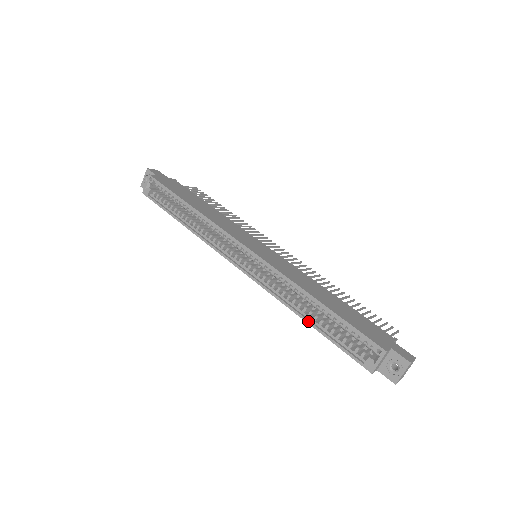
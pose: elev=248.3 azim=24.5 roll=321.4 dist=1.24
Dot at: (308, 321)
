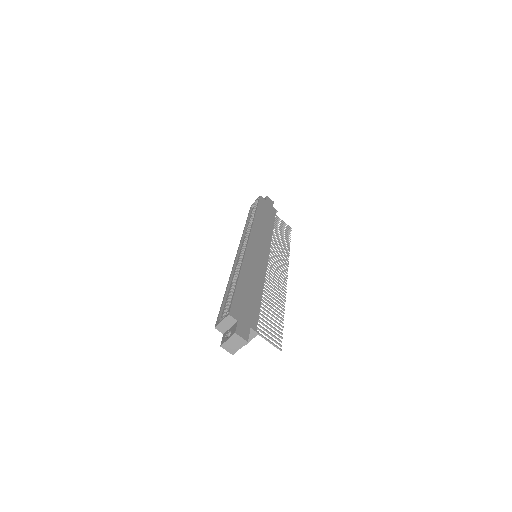
Dot at: (227, 288)
